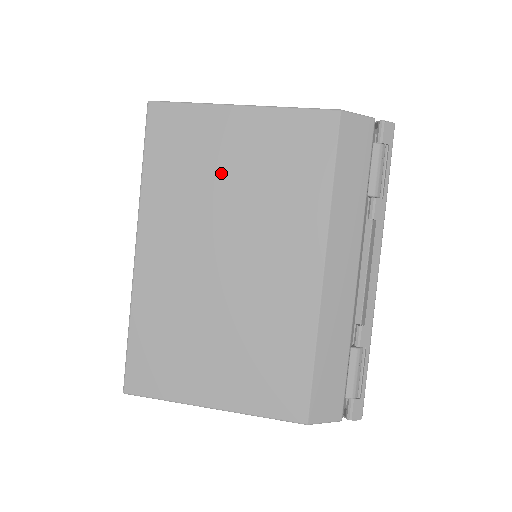
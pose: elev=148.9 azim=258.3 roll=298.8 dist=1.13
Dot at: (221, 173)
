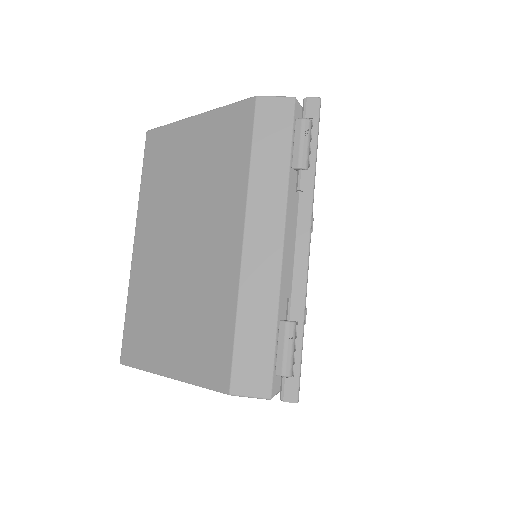
Dot at: (181, 172)
